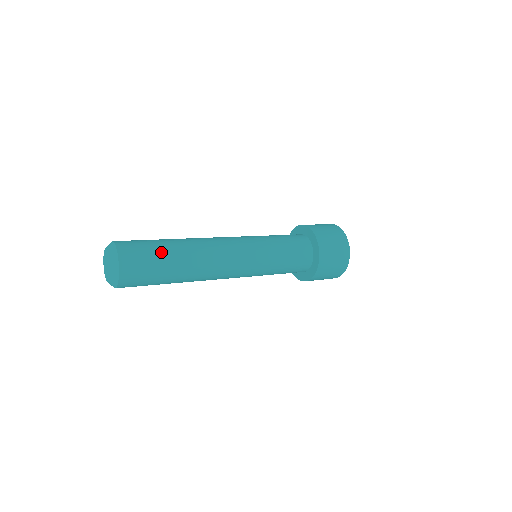
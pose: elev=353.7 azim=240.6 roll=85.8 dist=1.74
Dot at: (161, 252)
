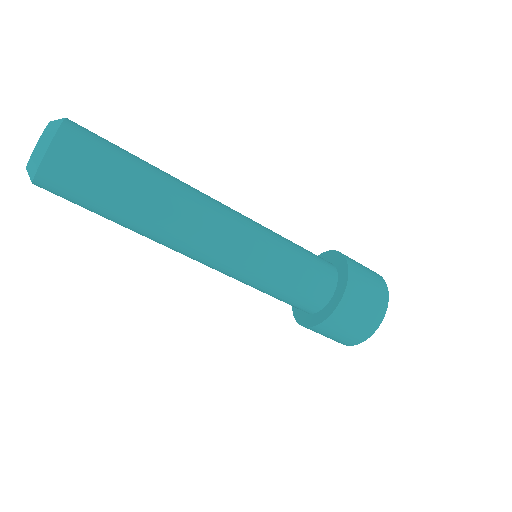
Dot at: occluded
